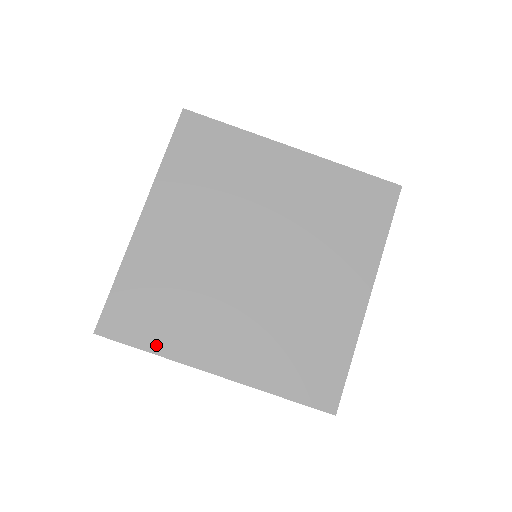
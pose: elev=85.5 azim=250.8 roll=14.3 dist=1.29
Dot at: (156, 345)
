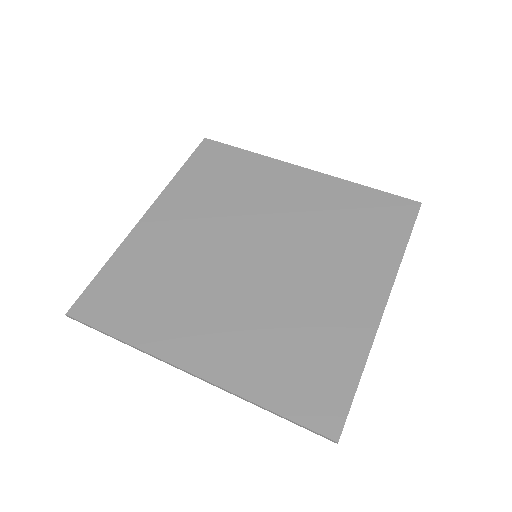
Dot at: (128, 332)
